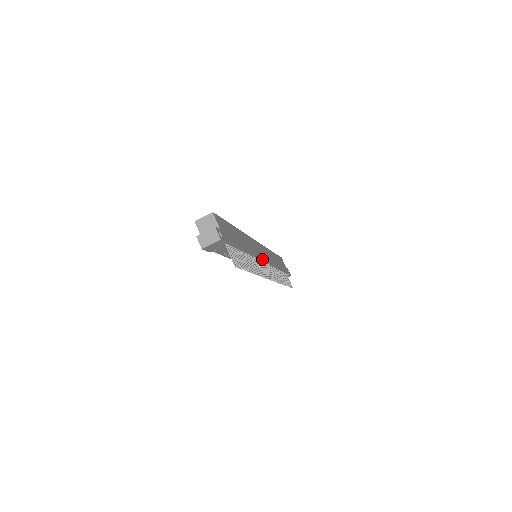
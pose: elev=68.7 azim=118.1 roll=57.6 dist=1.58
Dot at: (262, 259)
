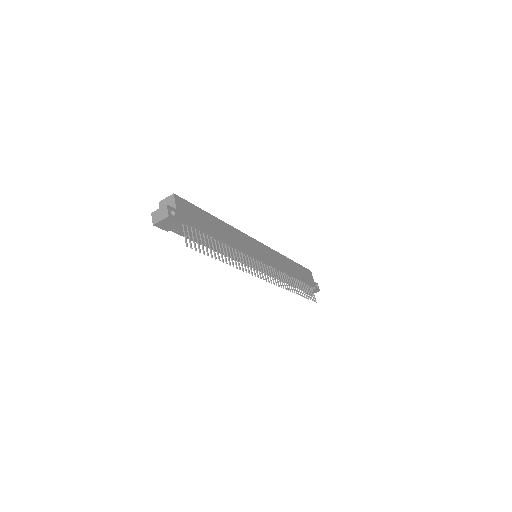
Dot at: (256, 257)
